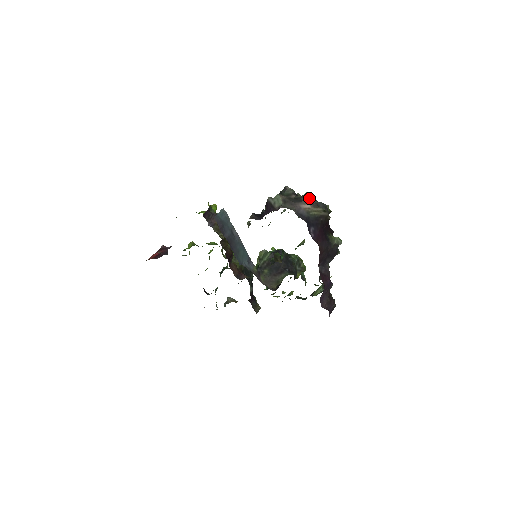
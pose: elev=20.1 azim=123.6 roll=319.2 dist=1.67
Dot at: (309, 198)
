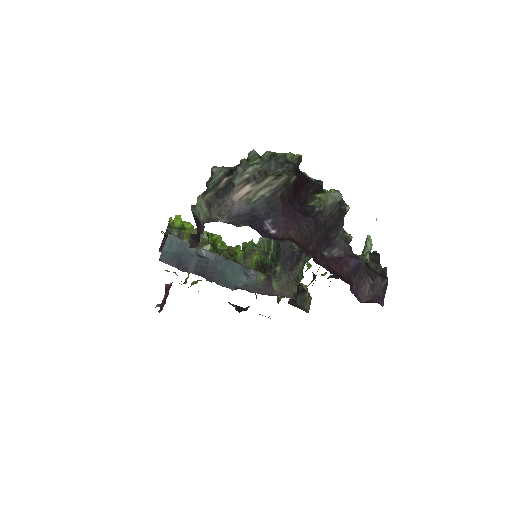
Dot at: (245, 171)
